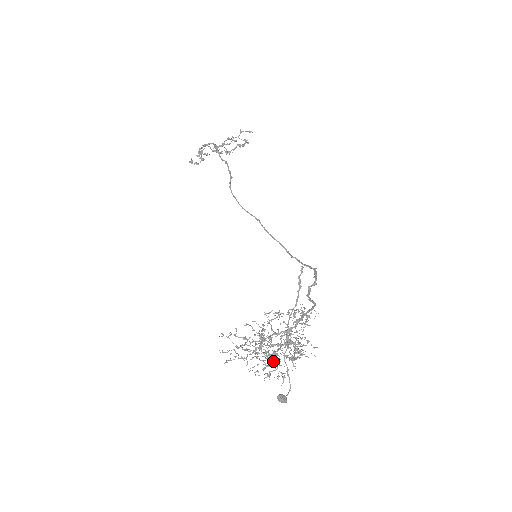
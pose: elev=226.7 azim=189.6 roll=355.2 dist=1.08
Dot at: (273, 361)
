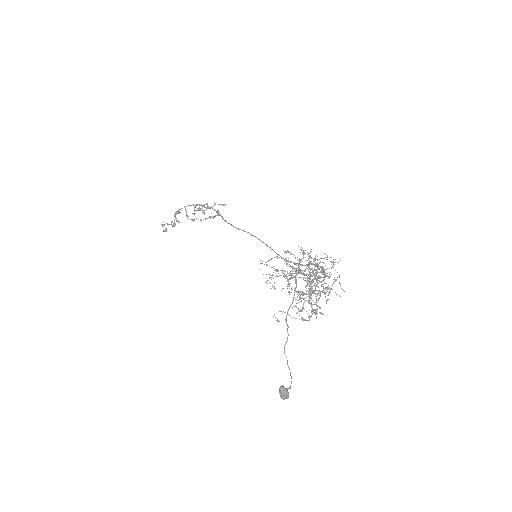
Dot at: (310, 288)
